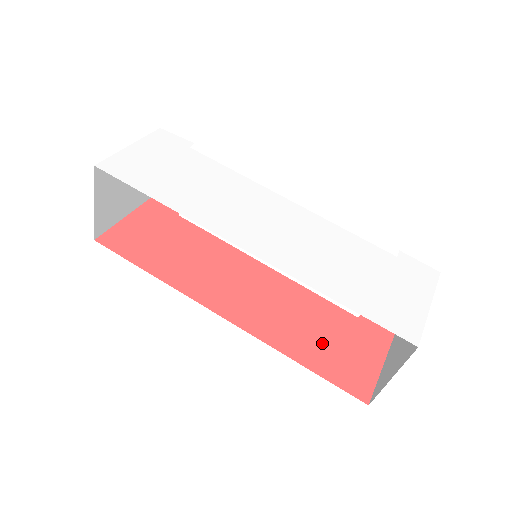
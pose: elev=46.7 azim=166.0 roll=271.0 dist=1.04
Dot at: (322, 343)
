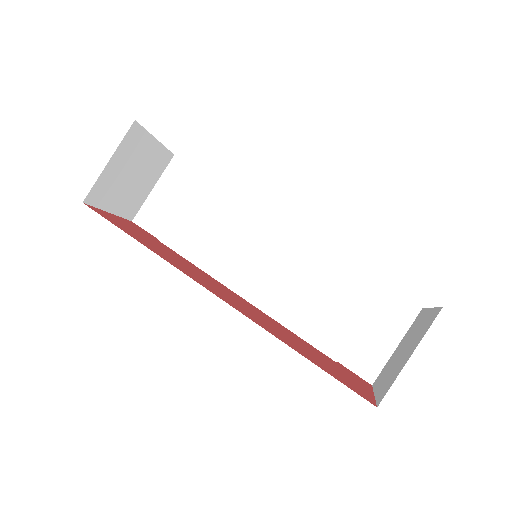
Dot at: (313, 356)
